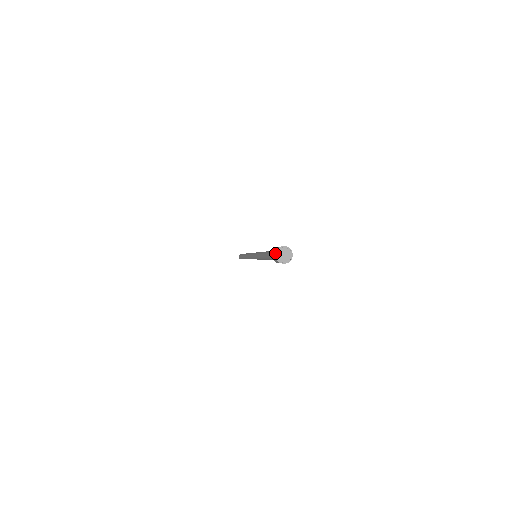
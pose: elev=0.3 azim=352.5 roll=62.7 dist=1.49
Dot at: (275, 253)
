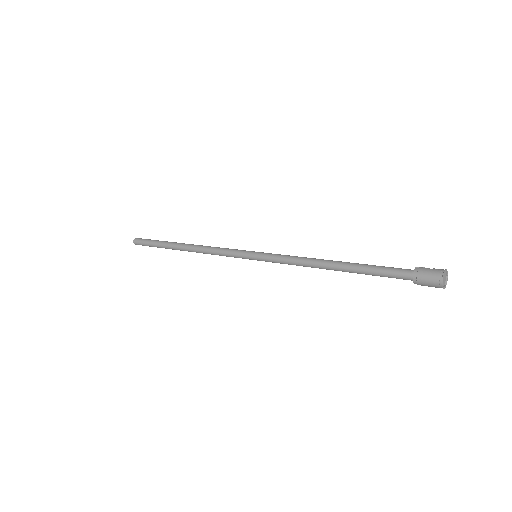
Dot at: (443, 276)
